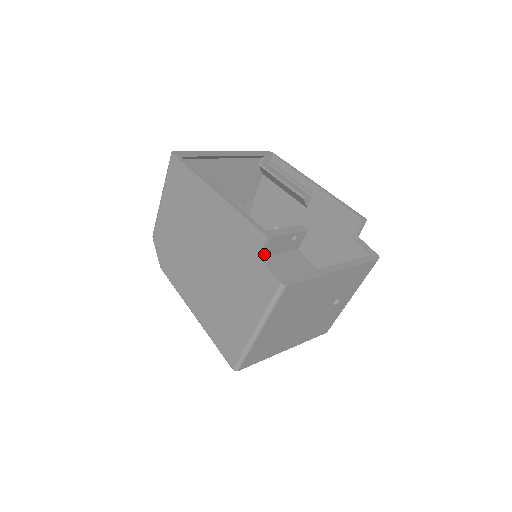
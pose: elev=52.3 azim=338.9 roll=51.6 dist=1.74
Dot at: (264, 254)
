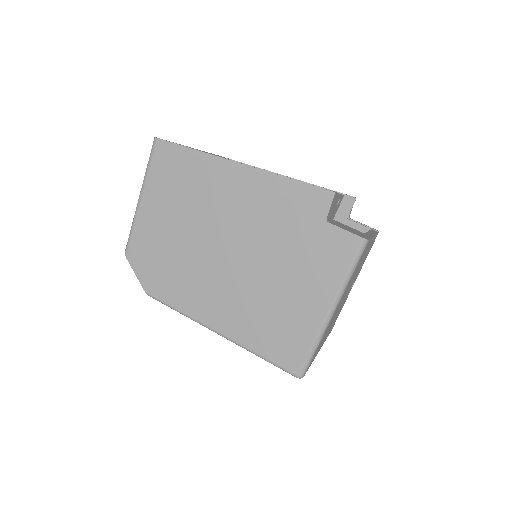
Dot at: (328, 216)
